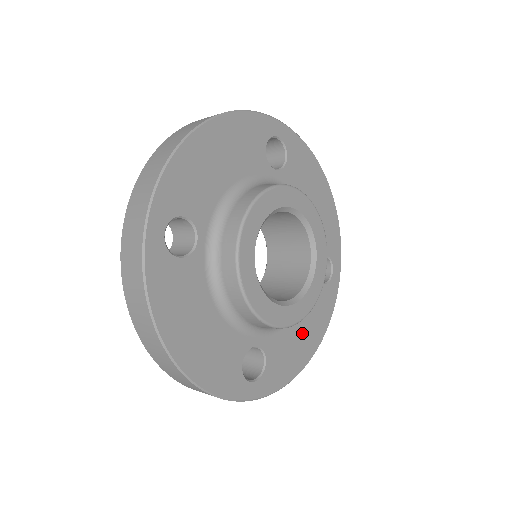
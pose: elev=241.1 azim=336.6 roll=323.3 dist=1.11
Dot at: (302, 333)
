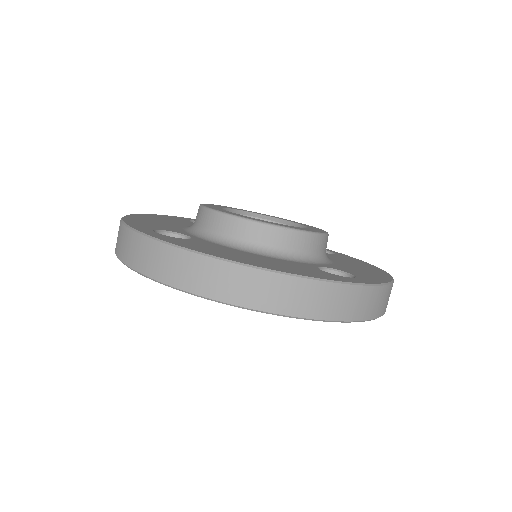
Dot at: occluded
